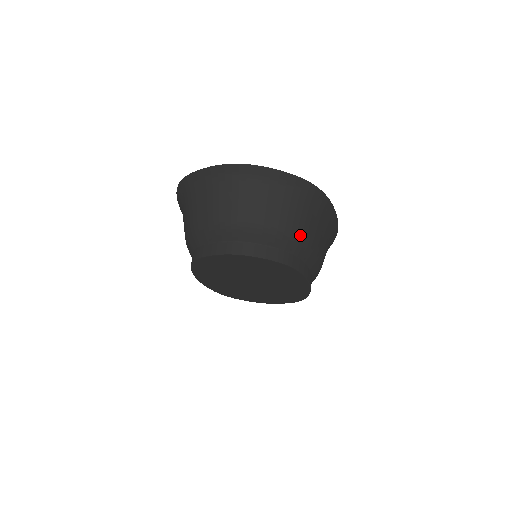
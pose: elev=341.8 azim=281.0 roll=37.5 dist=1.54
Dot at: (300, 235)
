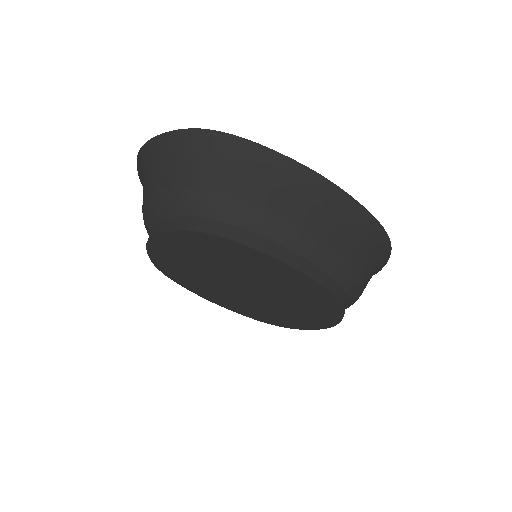
Dot at: (204, 191)
